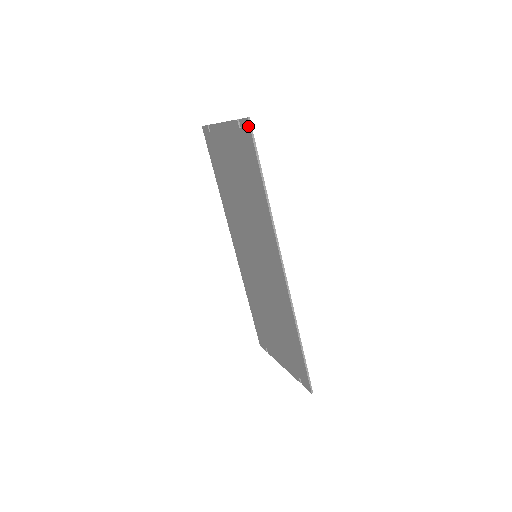
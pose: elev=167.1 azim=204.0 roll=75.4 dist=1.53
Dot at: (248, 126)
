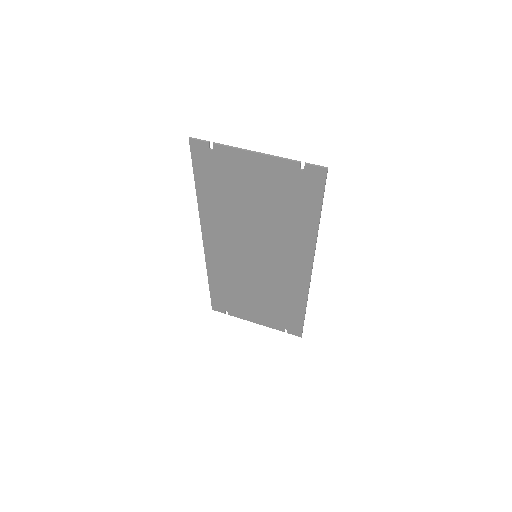
Dot at: (323, 175)
